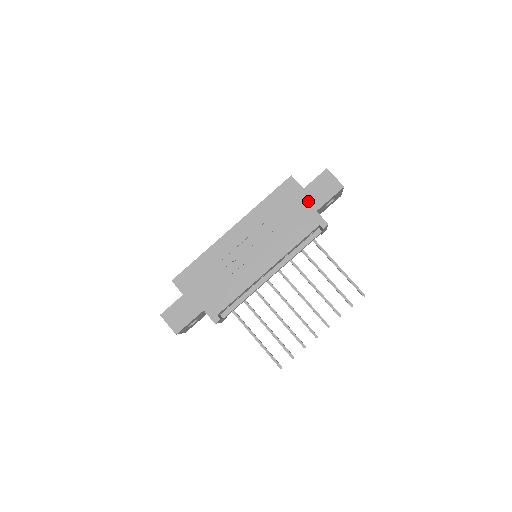
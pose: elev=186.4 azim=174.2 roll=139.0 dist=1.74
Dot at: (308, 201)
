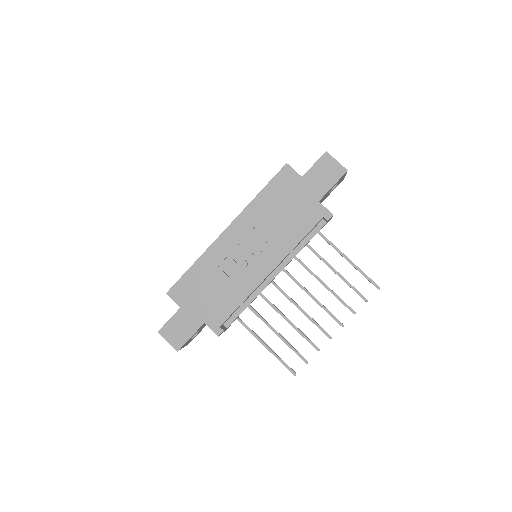
Dot at: (308, 191)
